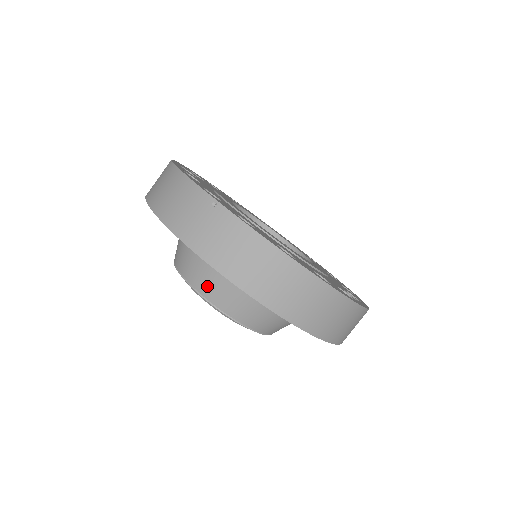
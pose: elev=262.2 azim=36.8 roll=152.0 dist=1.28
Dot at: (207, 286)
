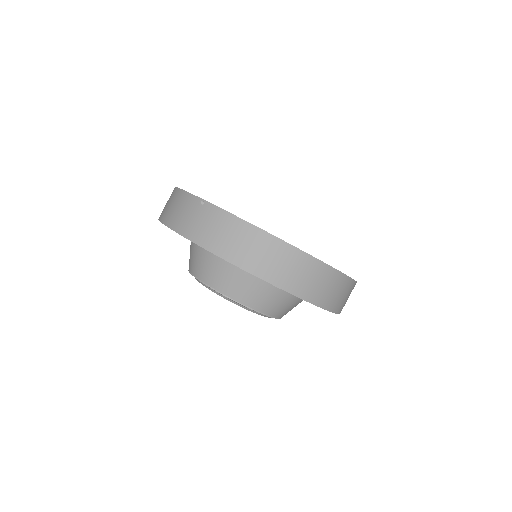
Dot at: (212, 277)
